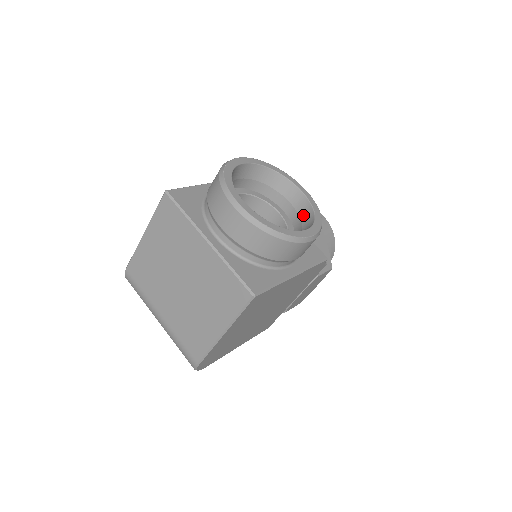
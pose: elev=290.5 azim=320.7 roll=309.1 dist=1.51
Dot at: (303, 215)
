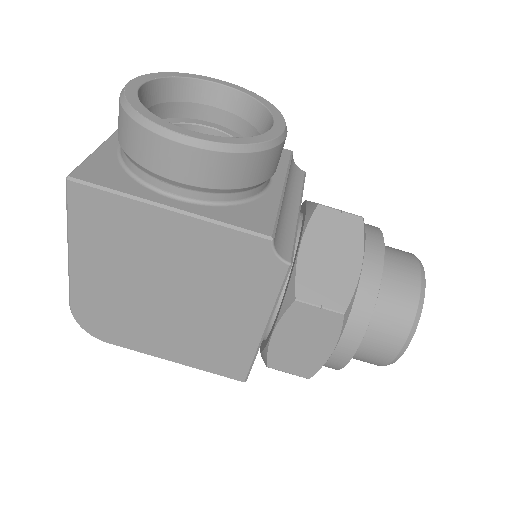
Dot at: occluded
